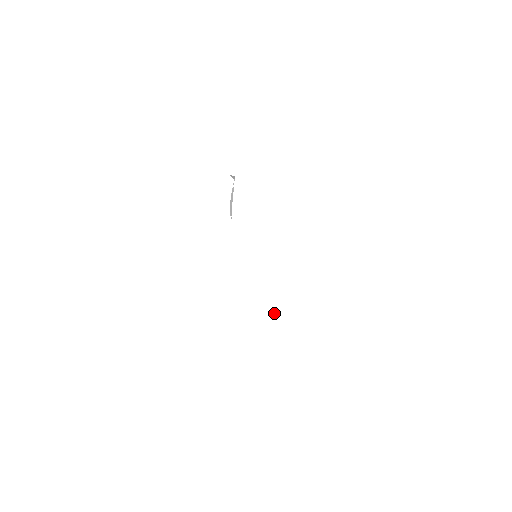
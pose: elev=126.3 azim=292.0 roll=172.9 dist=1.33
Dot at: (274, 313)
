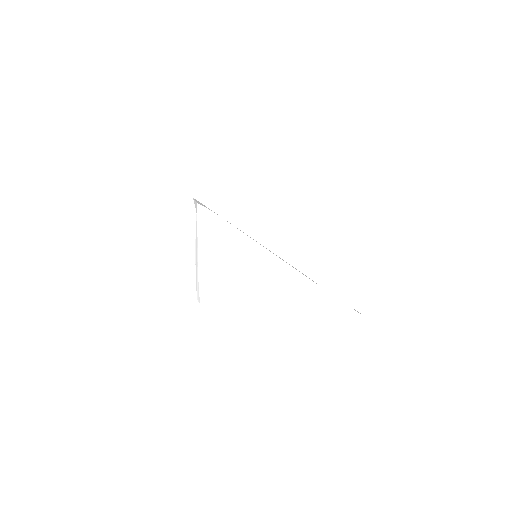
Dot at: (309, 274)
